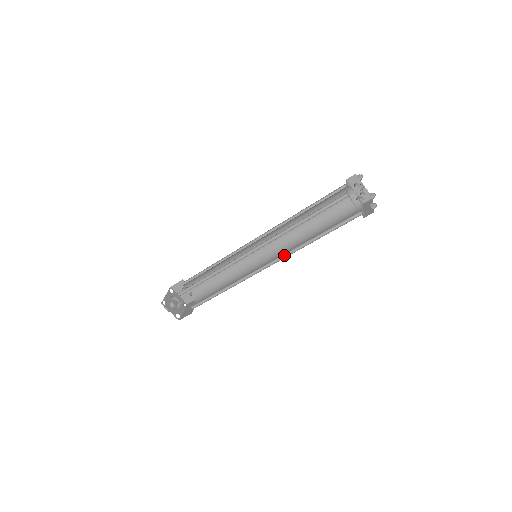
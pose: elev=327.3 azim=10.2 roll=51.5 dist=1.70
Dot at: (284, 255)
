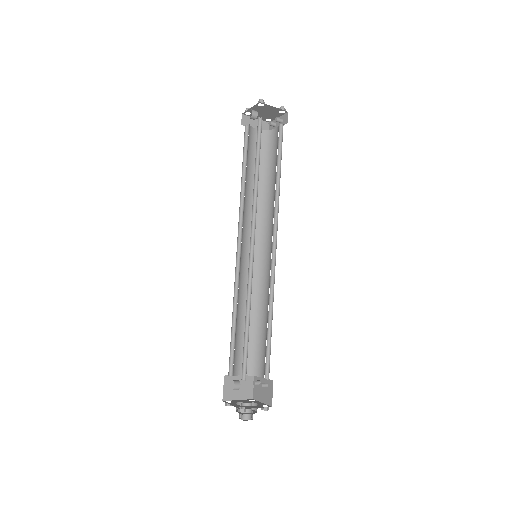
Dot at: occluded
